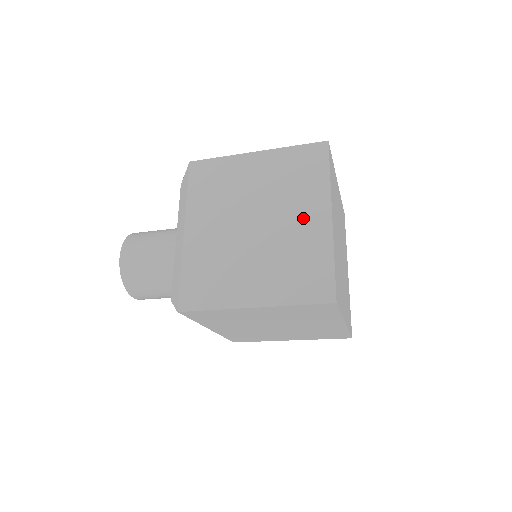
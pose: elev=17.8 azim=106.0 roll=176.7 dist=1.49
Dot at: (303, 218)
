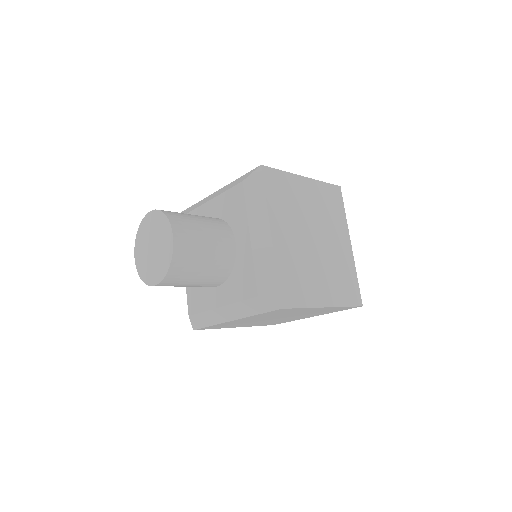
Dot at: (339, 242)
